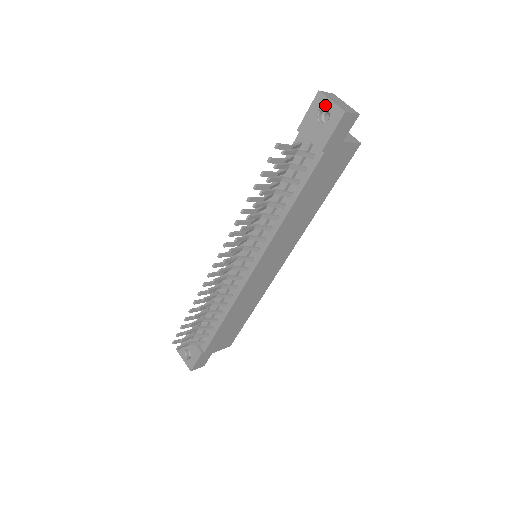
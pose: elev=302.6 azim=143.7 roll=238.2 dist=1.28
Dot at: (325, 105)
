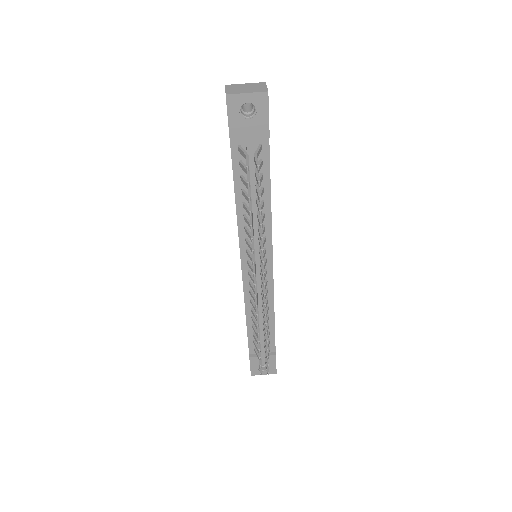
Dot at: (243, 101)
